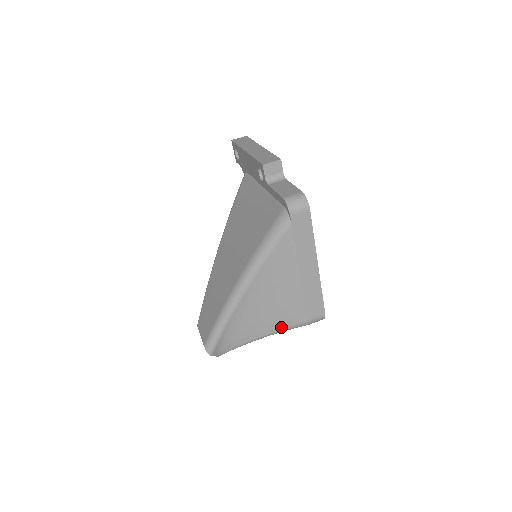
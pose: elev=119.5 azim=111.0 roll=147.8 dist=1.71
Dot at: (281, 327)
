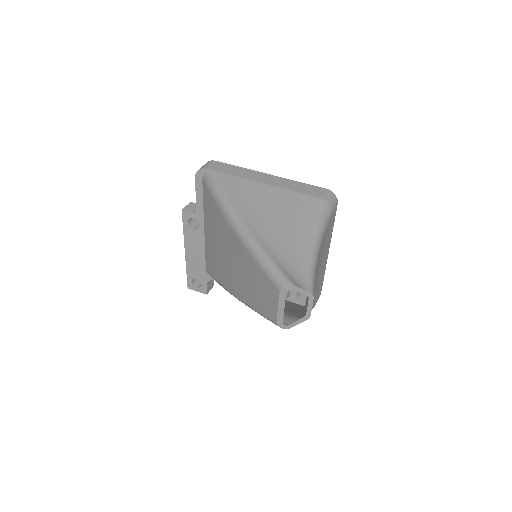
Dot at: (312, 220)
